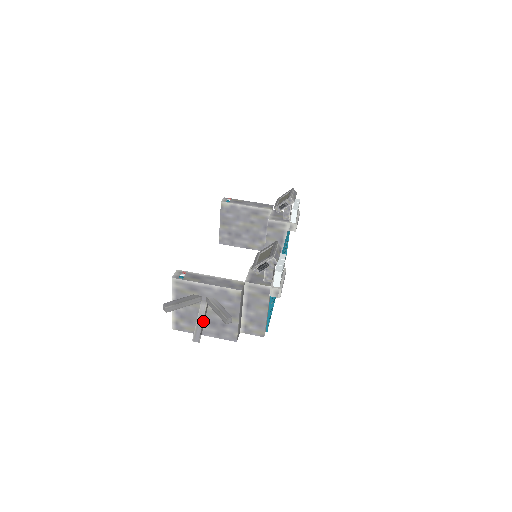
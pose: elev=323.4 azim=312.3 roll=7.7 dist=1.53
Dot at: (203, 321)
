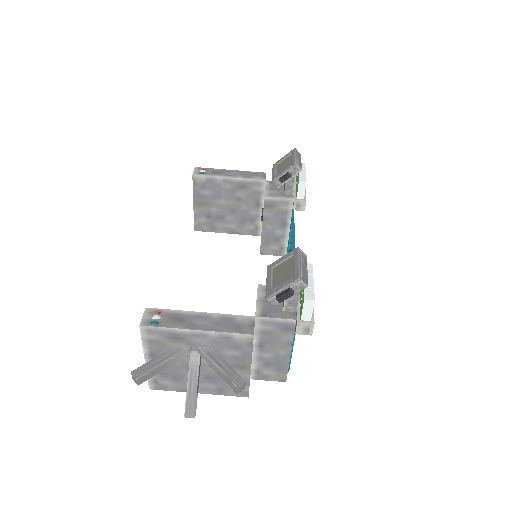
Dot at: (197, 383)
